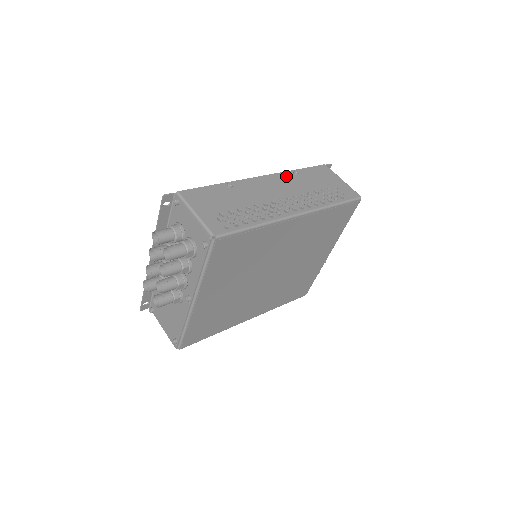
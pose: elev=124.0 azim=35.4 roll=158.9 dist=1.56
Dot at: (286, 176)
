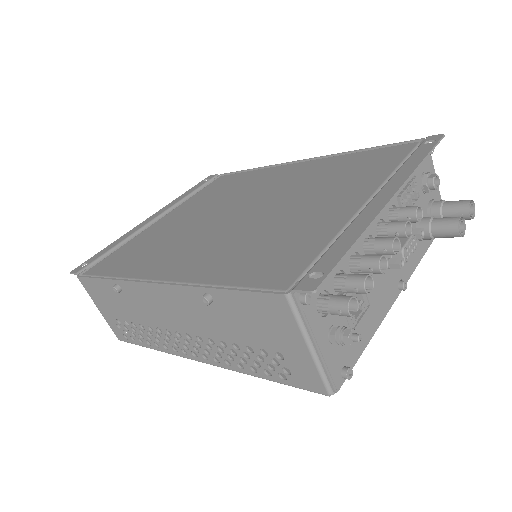
Dot at: (190, 297)
